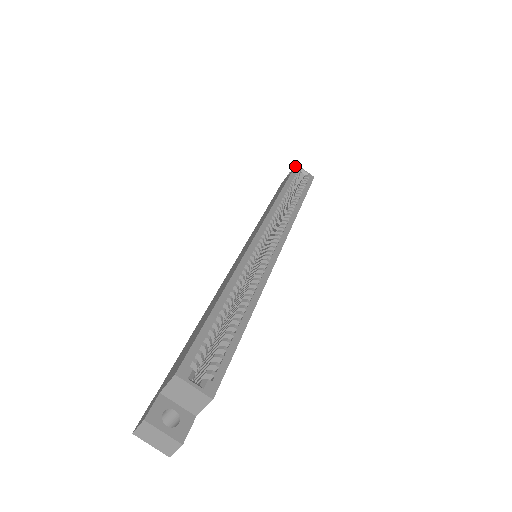
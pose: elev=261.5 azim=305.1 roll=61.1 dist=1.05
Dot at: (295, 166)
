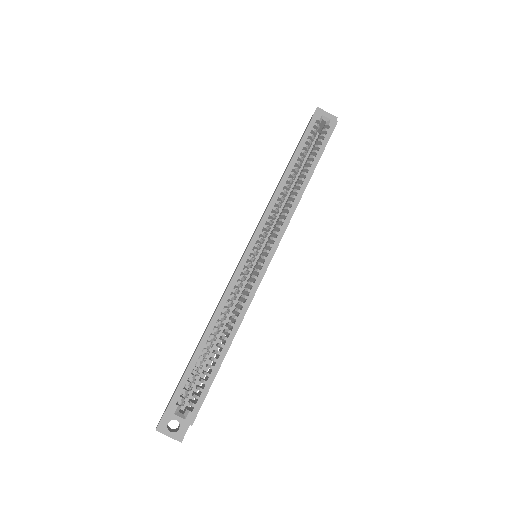
Dot at: (313, 115)
